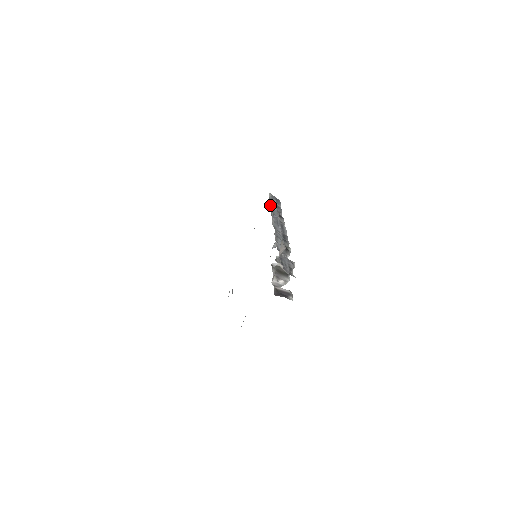
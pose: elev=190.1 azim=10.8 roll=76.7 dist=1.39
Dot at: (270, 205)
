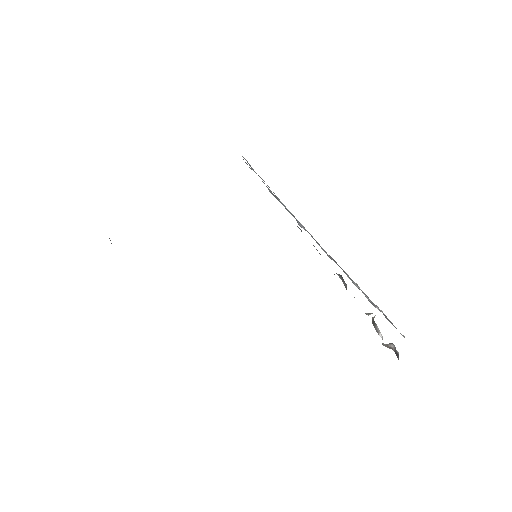
Dot at: occluded
